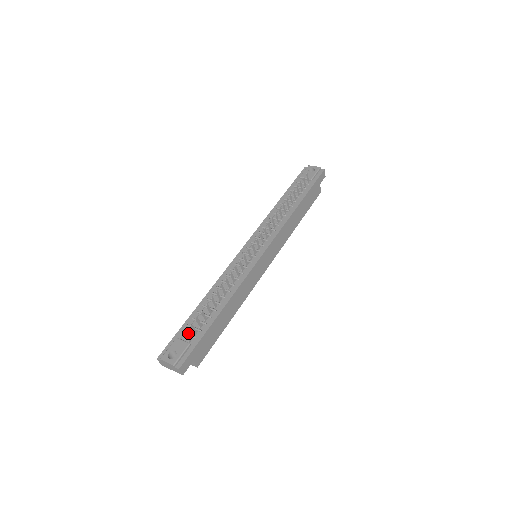
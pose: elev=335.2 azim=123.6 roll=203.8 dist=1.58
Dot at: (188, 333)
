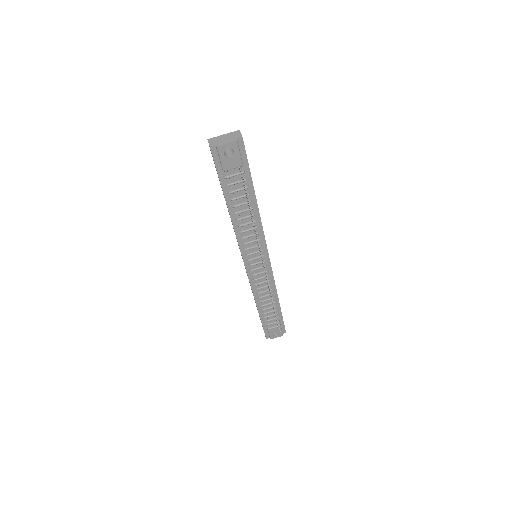
Dot at: (271, 323)
